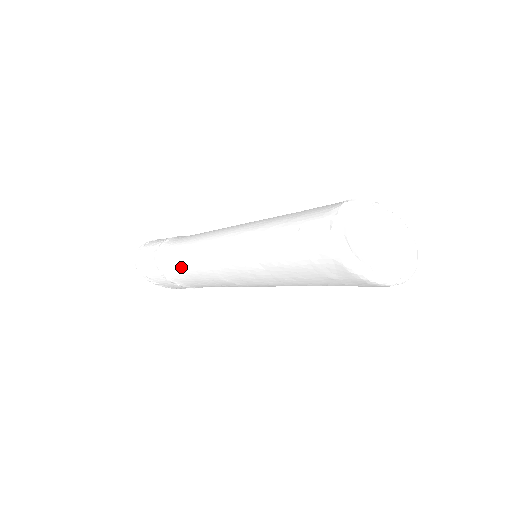
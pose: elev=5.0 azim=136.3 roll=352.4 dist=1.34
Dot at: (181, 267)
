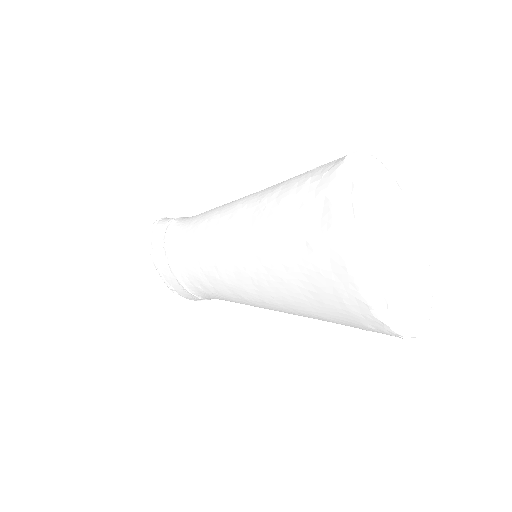
Dot at: (185, 230)
